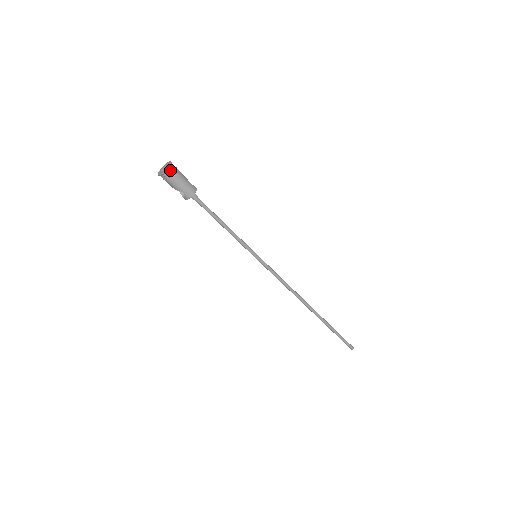
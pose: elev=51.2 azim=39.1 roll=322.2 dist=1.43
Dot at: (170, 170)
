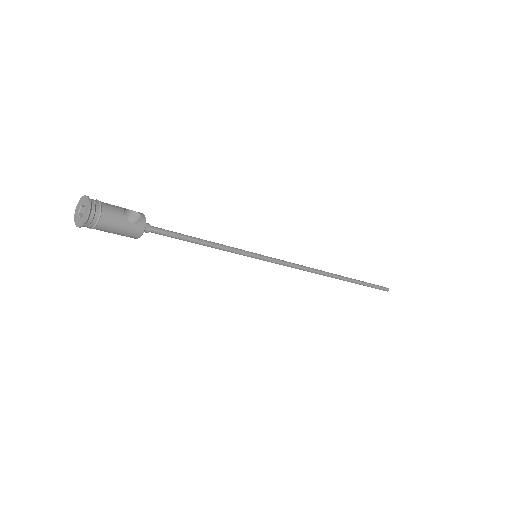
Dot at: (90, 222)
